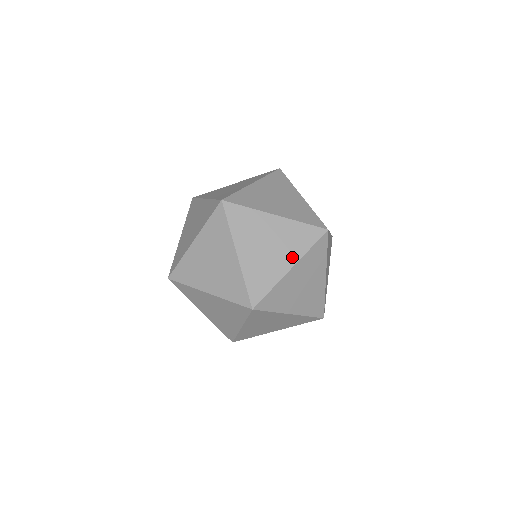
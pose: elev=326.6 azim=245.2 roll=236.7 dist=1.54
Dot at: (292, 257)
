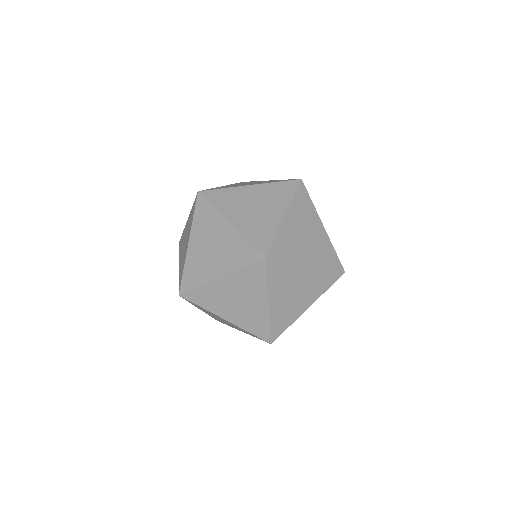
Dot at: (281, 207)
